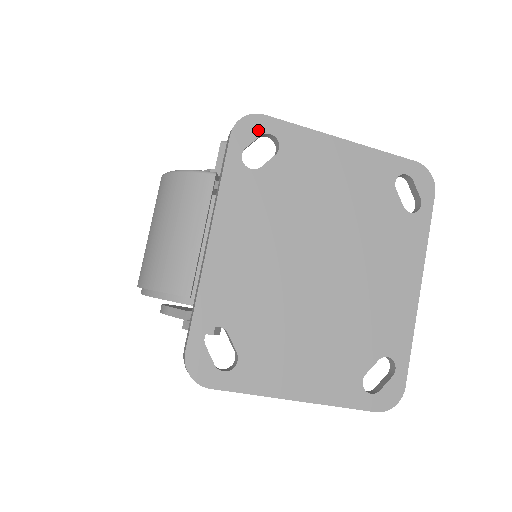
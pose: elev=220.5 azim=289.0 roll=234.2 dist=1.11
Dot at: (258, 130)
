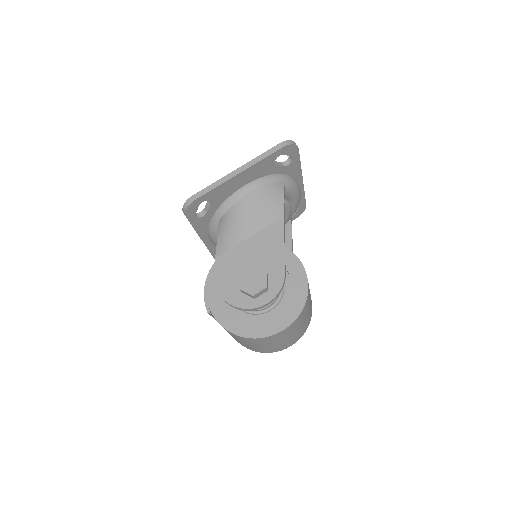
Dot at: occluded
